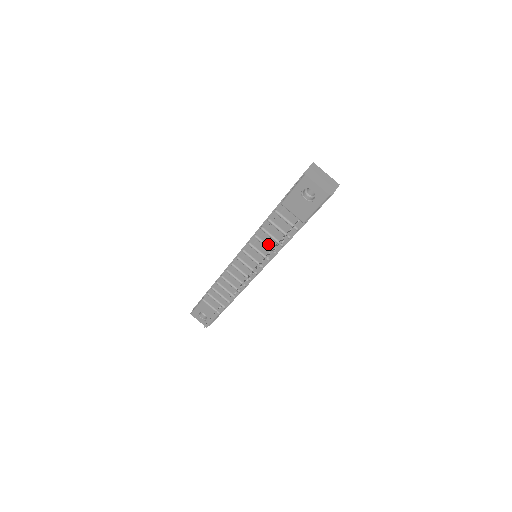
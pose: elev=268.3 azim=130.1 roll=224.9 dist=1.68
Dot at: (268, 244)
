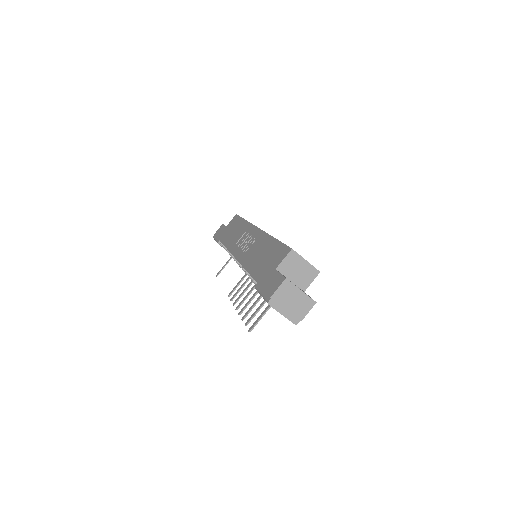
Dot at: occluded
